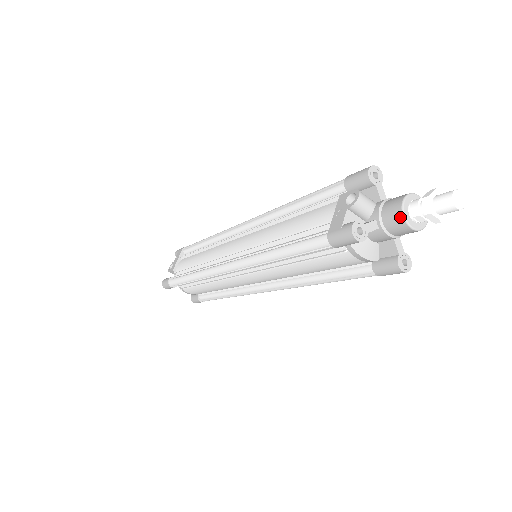
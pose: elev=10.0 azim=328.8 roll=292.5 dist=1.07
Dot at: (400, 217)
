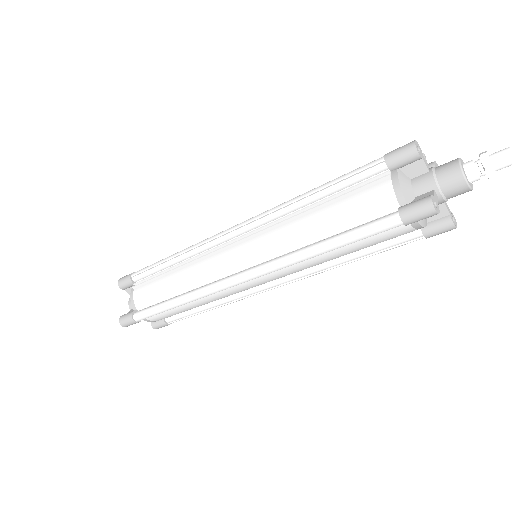
Dot at: (455, 160)
